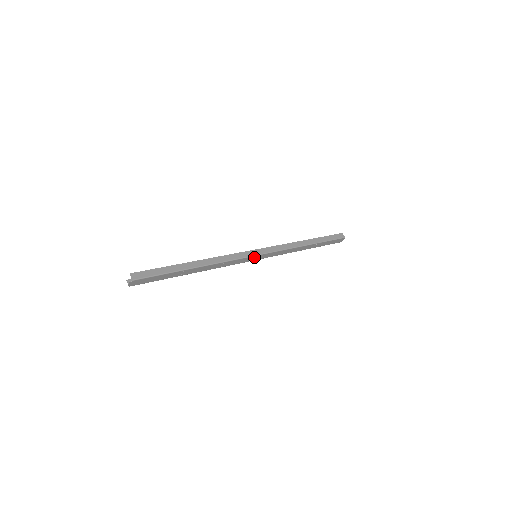
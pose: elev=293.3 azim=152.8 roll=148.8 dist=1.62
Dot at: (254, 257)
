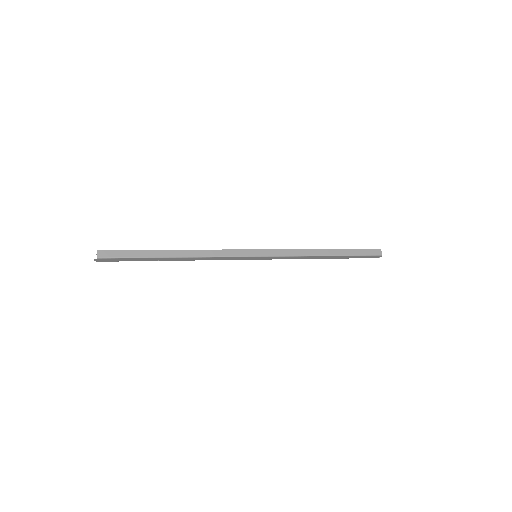
Dot at: (252, 257)
